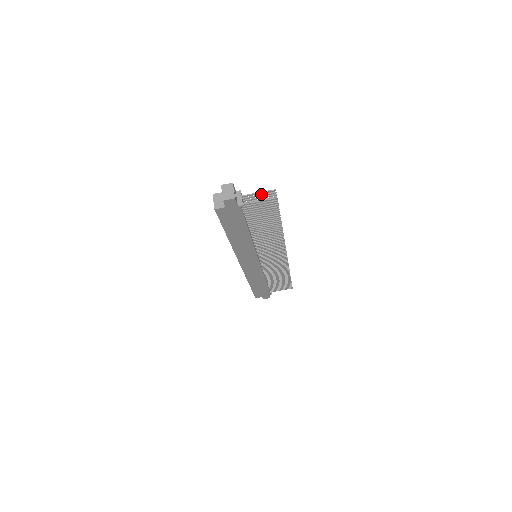
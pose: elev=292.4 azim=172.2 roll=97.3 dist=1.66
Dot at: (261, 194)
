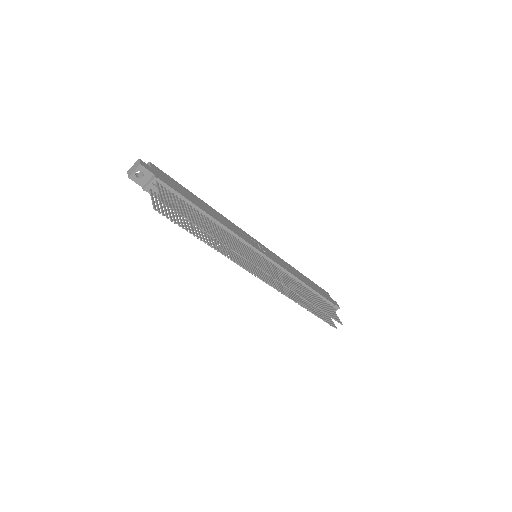
Dot at: (163, 195)
